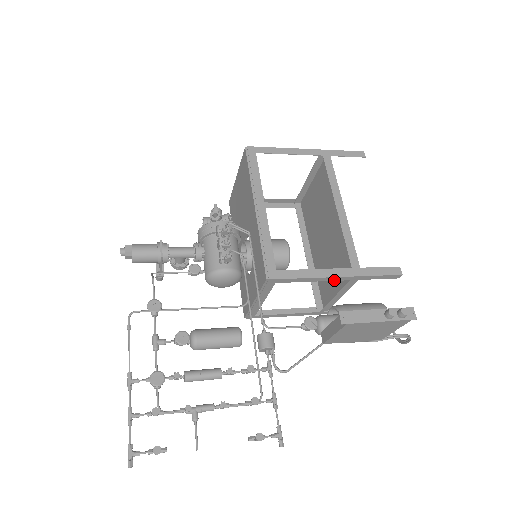
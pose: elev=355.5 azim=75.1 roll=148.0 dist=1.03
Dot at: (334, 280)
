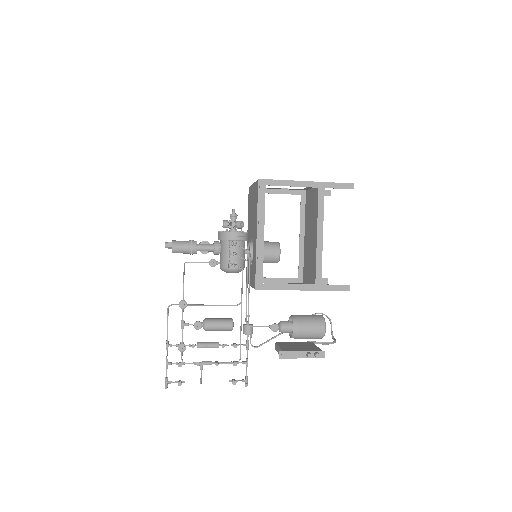
Dot at: (302, 290)
